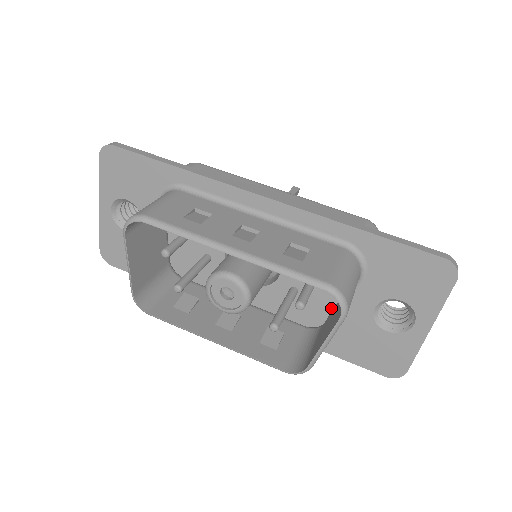
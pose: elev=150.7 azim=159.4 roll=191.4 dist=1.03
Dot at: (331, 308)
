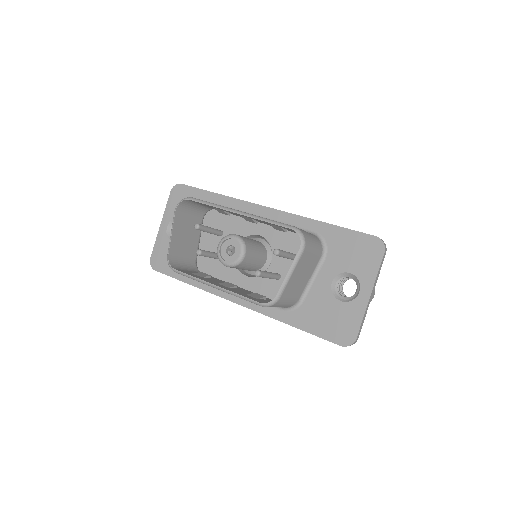
Dot at: occluded
